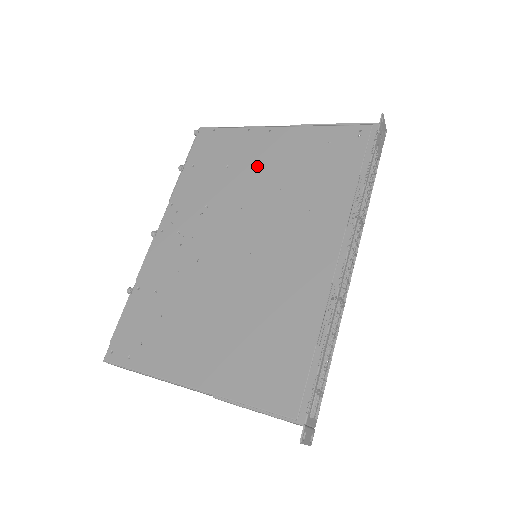
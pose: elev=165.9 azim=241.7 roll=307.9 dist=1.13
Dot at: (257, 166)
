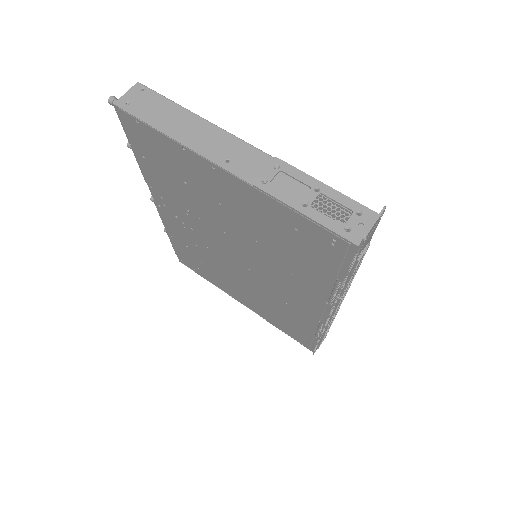
Dot at: (219, 203)
